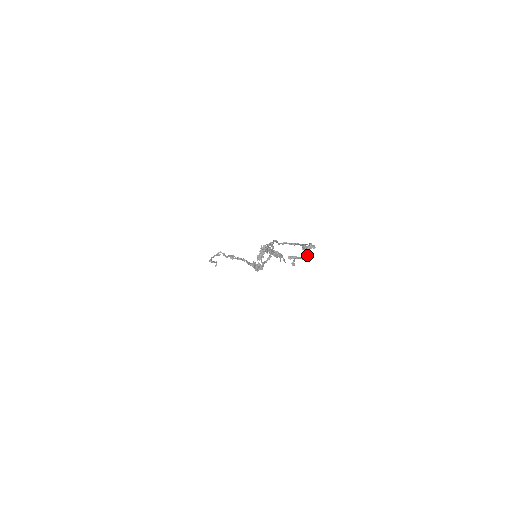
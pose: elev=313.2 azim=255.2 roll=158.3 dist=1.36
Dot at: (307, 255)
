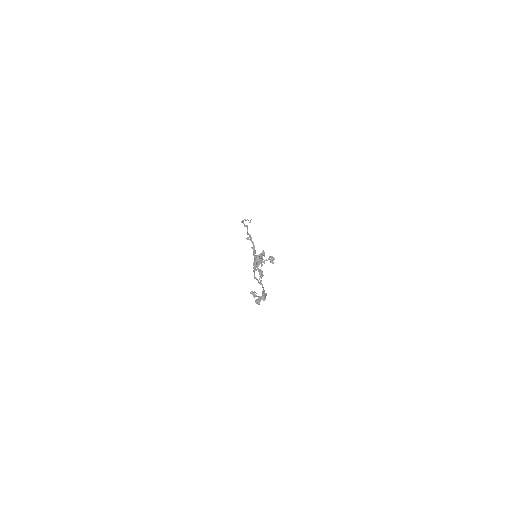
Dot at: (258, 302)
